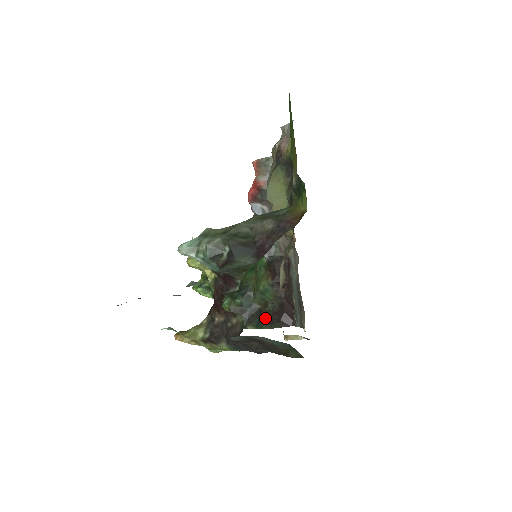
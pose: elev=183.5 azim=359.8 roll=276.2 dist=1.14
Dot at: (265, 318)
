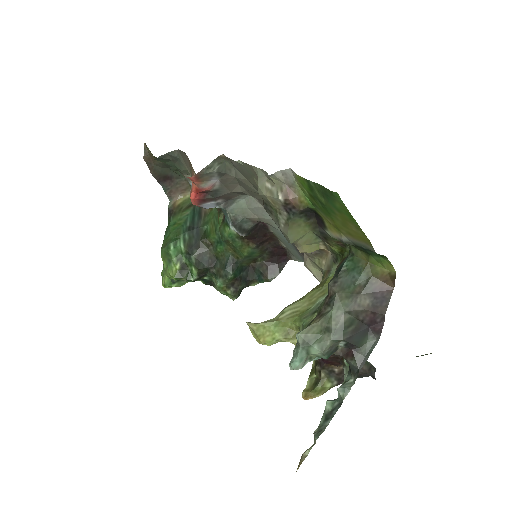
Dot at: (263, 271)
